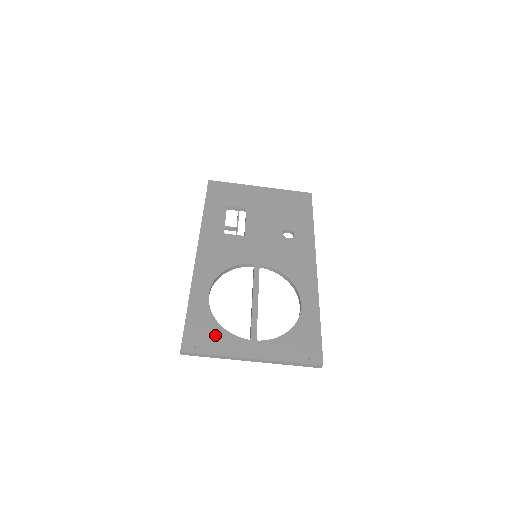
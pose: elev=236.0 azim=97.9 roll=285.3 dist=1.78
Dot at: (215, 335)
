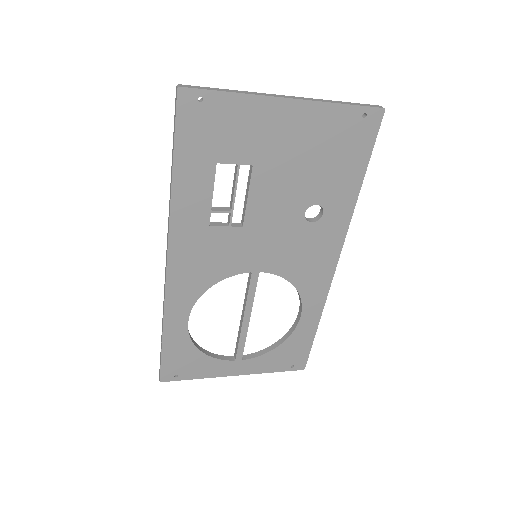
Dot at: (197, 363)
